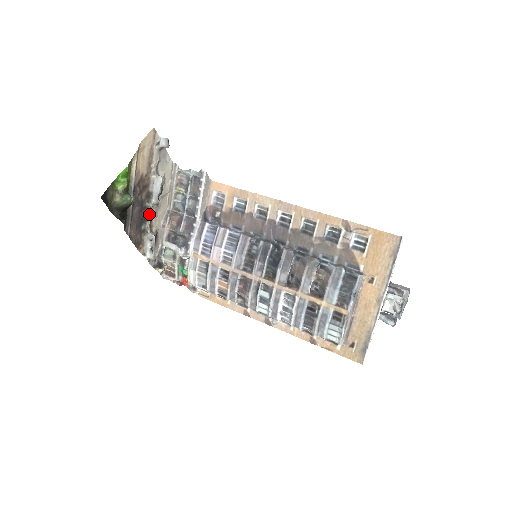
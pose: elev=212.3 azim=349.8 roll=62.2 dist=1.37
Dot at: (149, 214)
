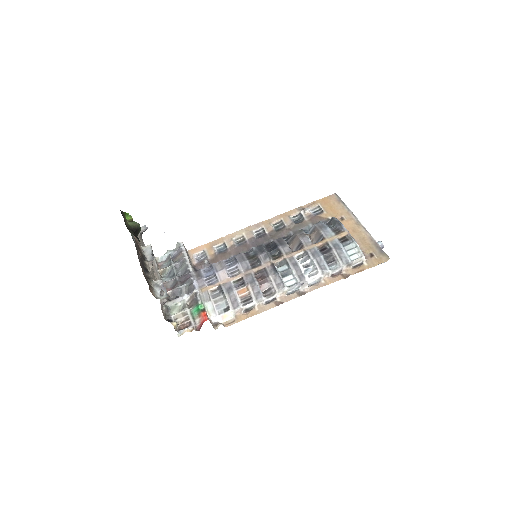
Dot at: (148, 269)
